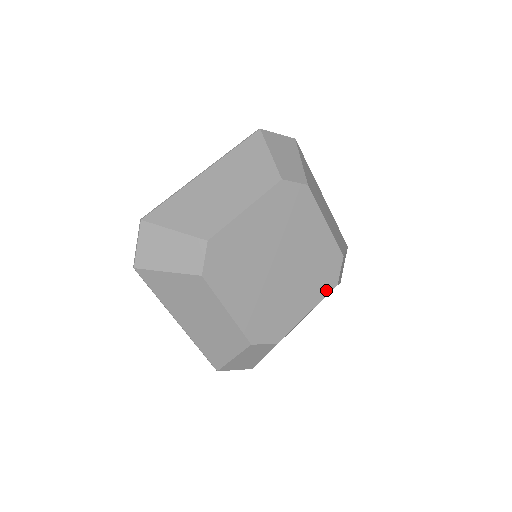
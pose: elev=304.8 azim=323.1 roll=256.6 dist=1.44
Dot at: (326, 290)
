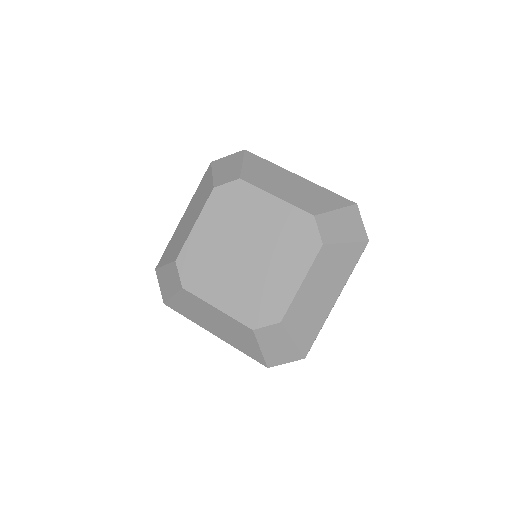
Dot at: (311, 255)
